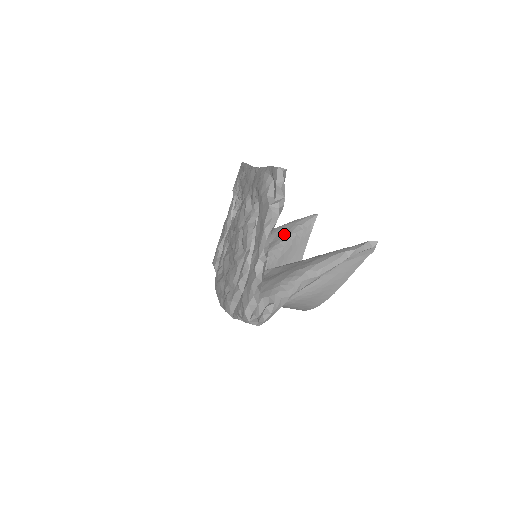
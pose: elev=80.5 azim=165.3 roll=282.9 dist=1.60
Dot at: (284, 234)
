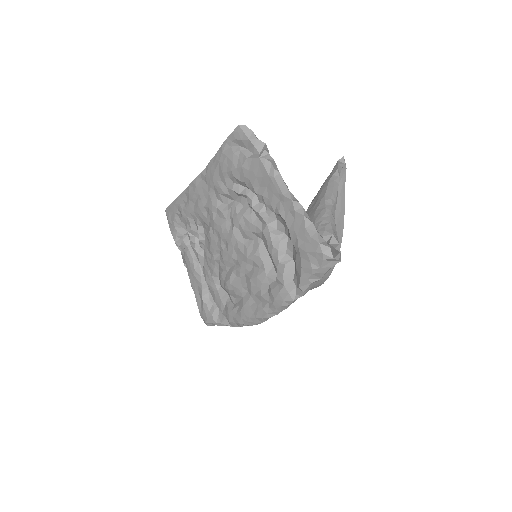
Dot at: occluded
